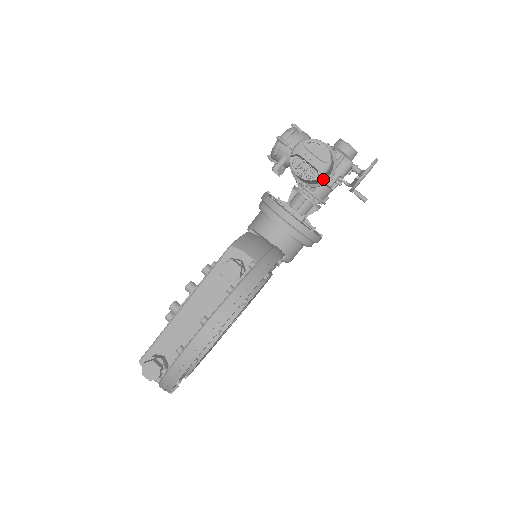
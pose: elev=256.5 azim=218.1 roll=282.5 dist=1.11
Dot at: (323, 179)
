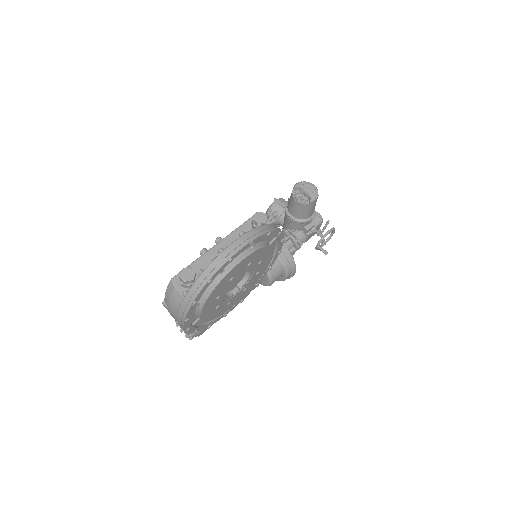
Dot at: (308, 213)
